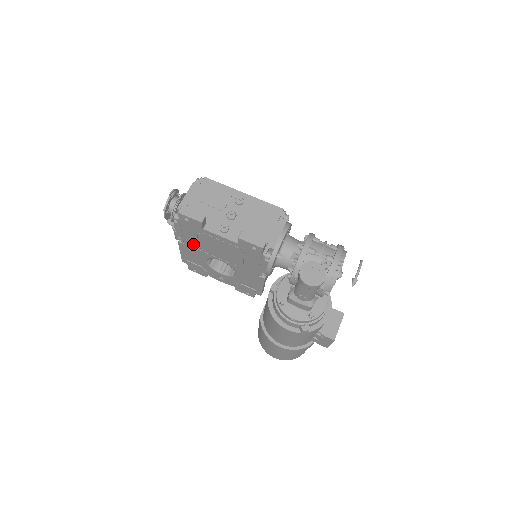
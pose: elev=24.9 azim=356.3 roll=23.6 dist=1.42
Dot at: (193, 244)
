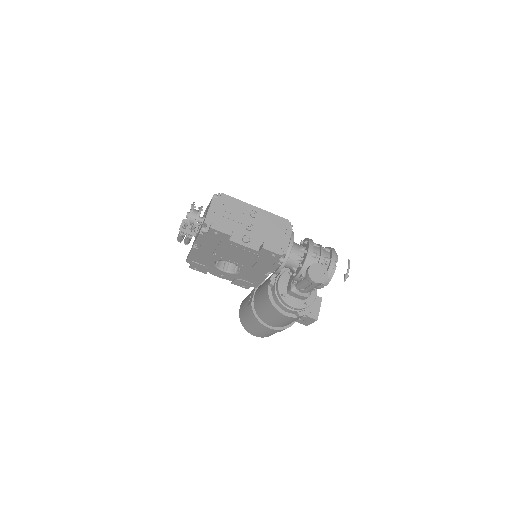
Dot at: (209, 250)
